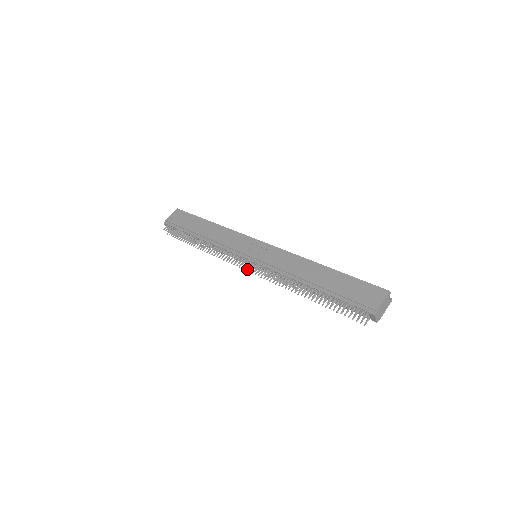
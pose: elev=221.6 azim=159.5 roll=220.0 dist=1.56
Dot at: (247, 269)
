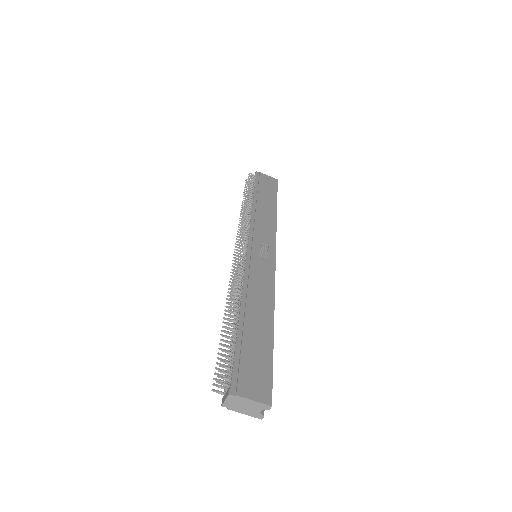
Dot at: occluded
